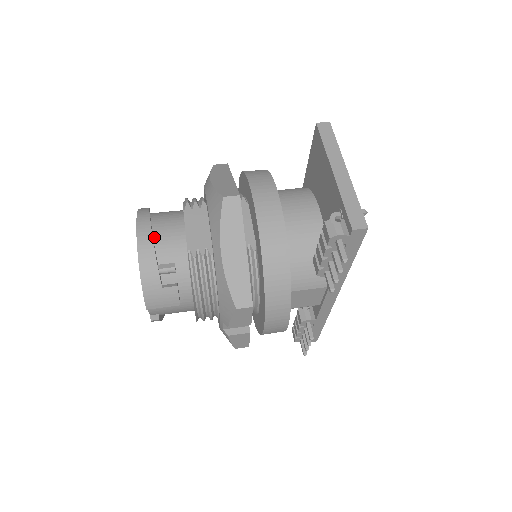
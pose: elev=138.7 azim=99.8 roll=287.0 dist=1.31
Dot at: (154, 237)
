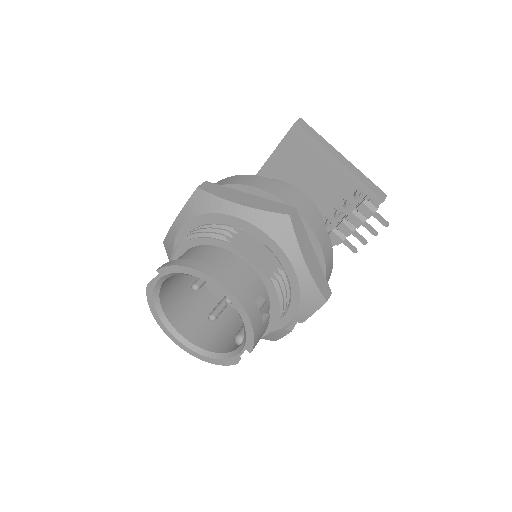
Dot at: occluded
